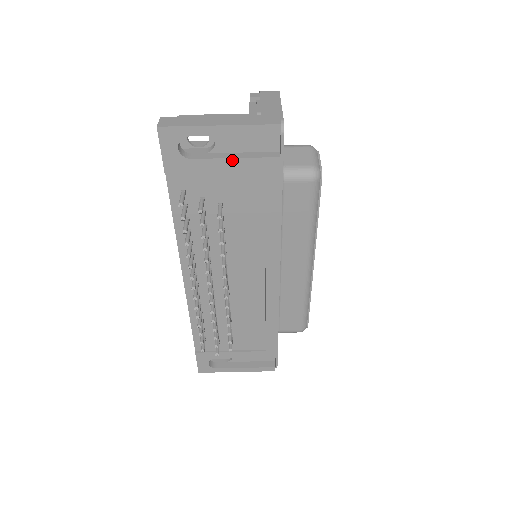
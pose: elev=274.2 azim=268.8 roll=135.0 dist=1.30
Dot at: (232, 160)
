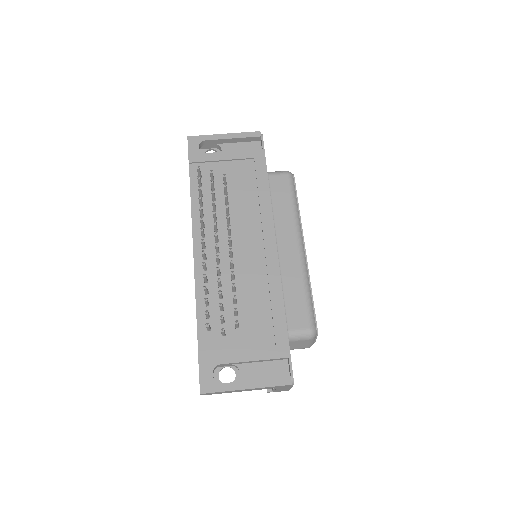
Dot at: (232, 152)
